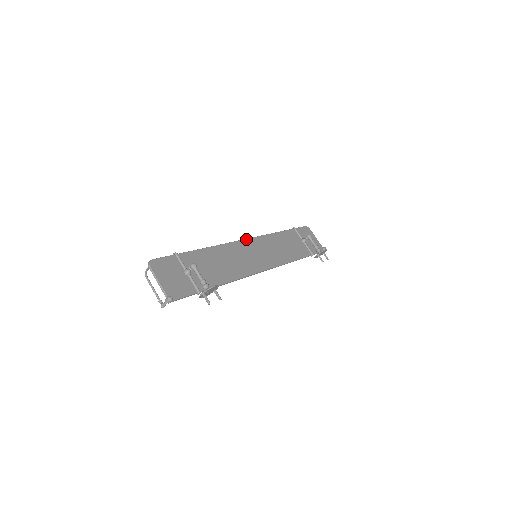
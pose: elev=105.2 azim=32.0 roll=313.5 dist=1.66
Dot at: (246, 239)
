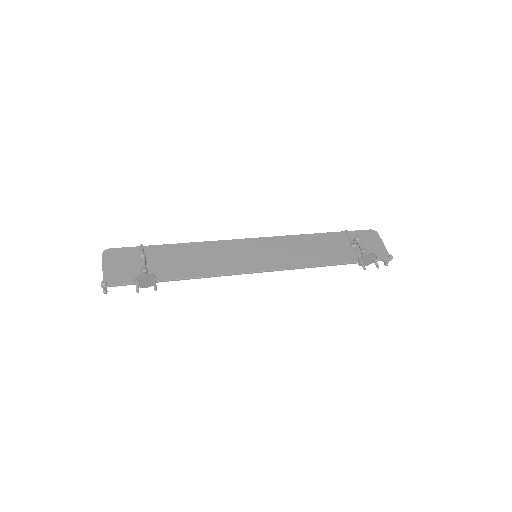
Dot at: (252, 238)
